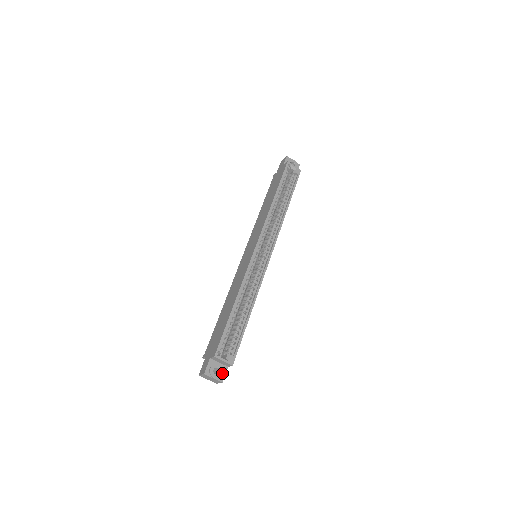
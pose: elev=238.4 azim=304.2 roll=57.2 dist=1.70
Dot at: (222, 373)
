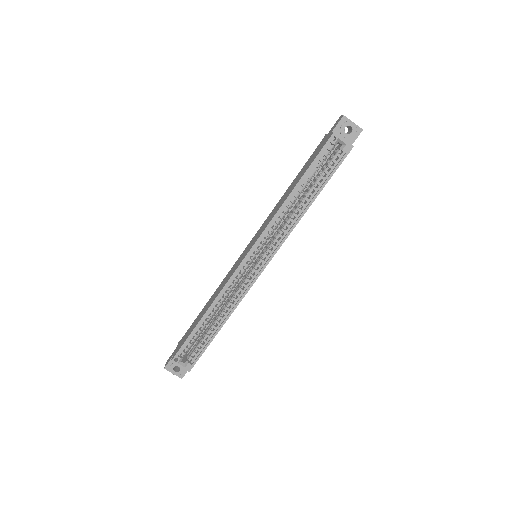
Dot at: (182, 372)
